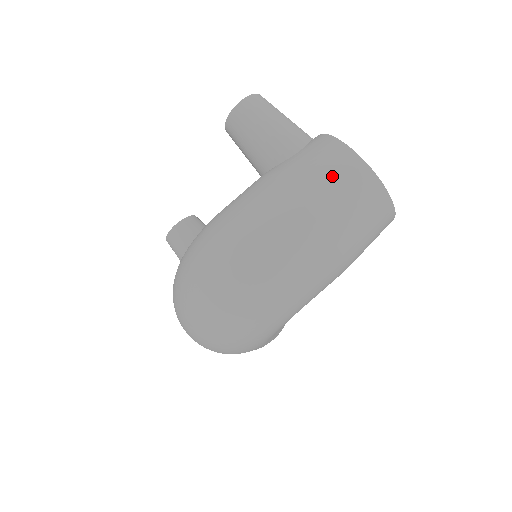
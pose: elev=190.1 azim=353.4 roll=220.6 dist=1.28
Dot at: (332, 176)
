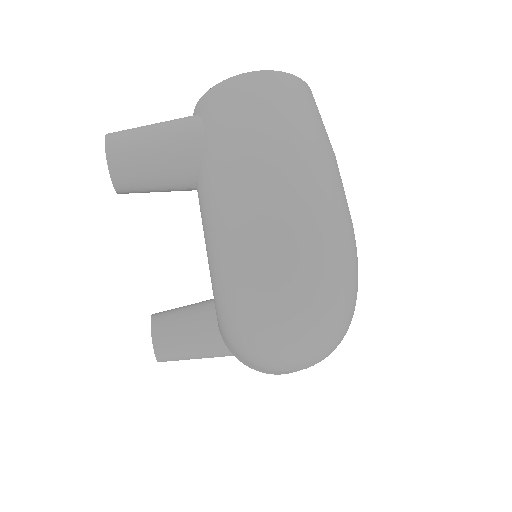
Dot at: (260, 101)
